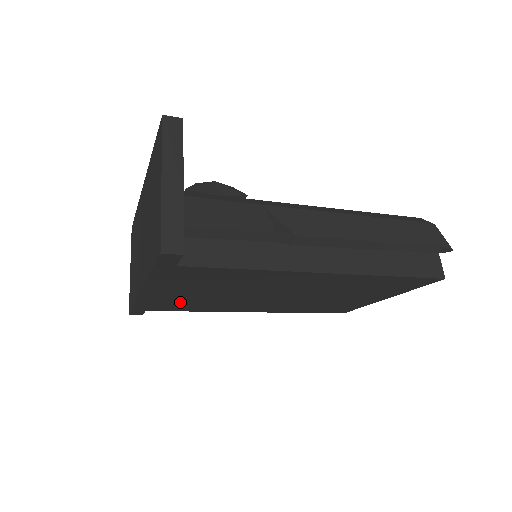
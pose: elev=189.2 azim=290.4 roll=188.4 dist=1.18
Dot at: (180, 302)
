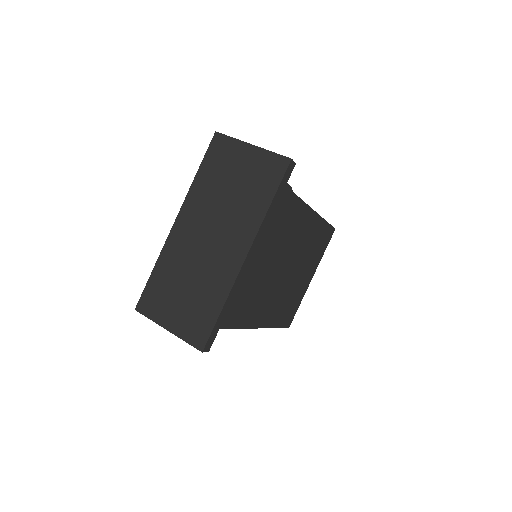
Dot at: (247, 292)
